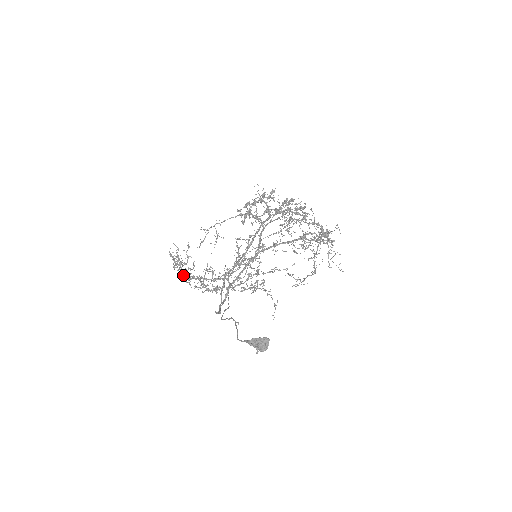
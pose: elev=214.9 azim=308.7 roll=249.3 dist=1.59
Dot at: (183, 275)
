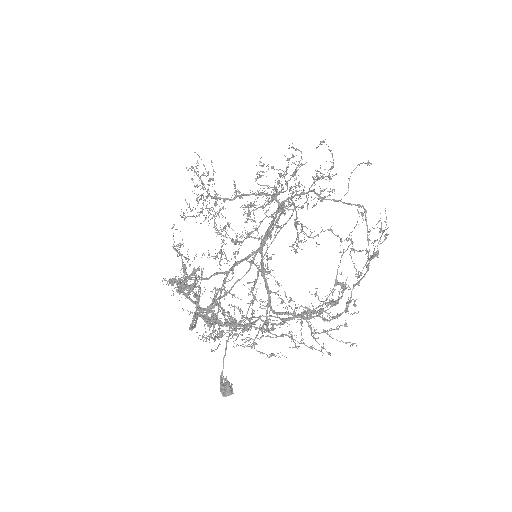
Dot at: (205, 219)
